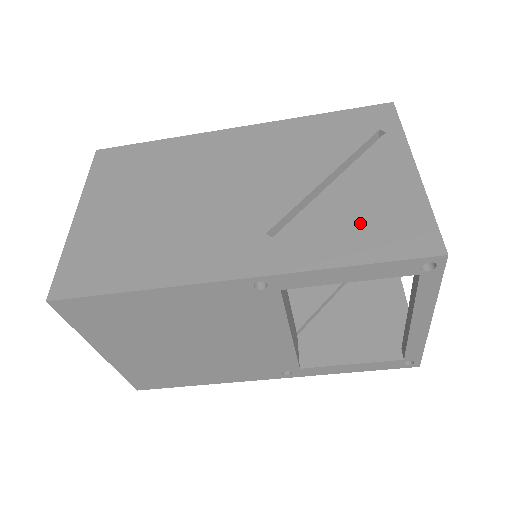
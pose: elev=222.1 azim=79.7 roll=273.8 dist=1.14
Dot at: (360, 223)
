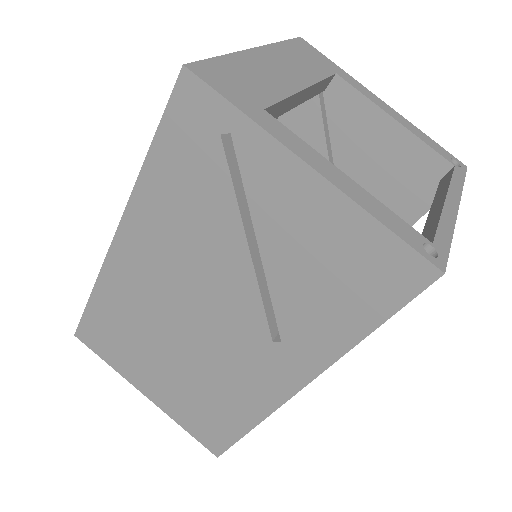
Dot at: (331, 286)
